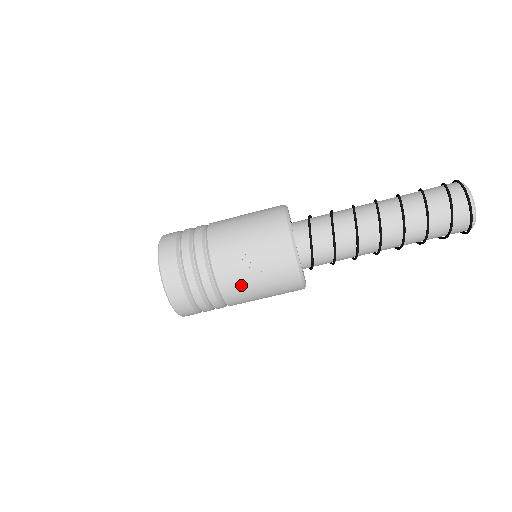
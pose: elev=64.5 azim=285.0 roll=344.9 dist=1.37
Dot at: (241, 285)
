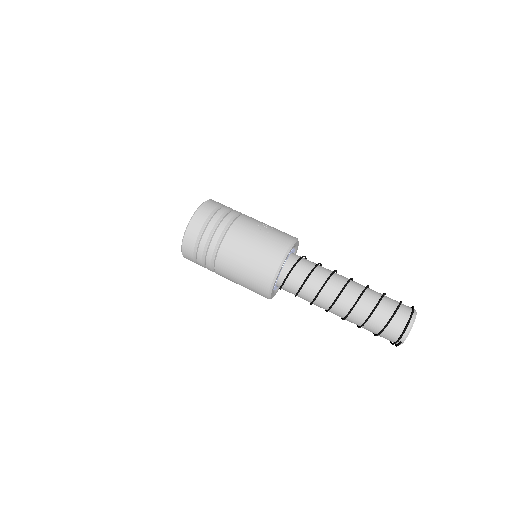
Dot at: (247, 231)
